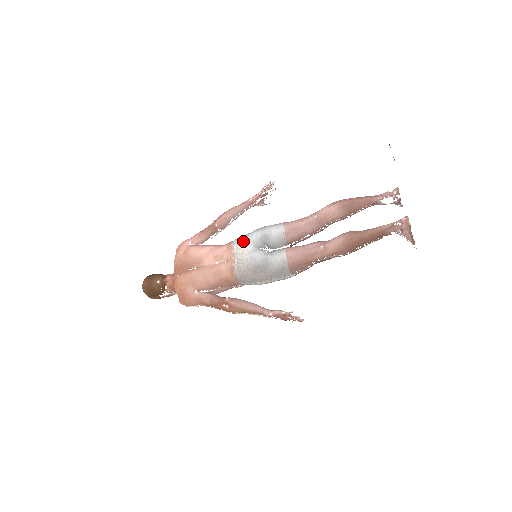
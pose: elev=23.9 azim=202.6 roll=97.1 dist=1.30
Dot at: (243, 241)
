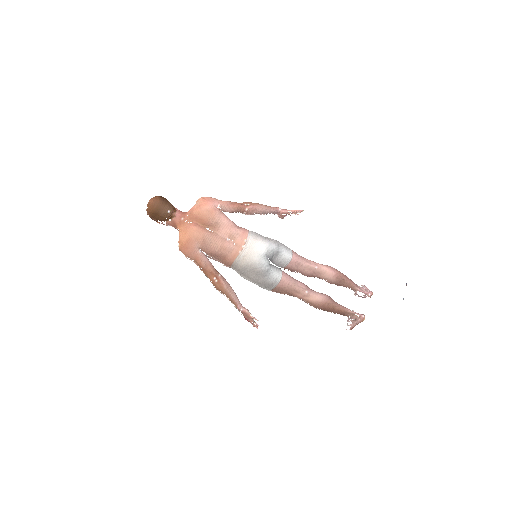
Dot at: (261, 243)
